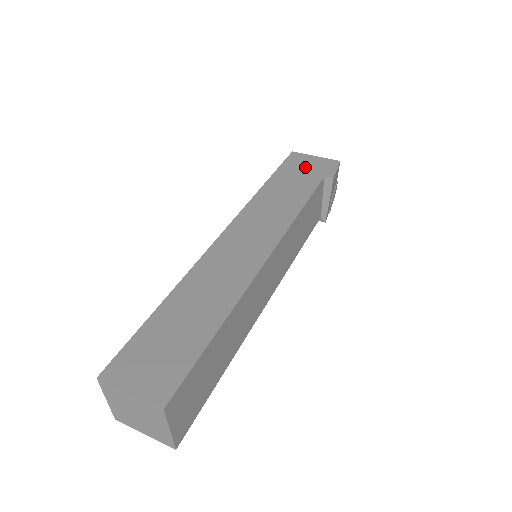
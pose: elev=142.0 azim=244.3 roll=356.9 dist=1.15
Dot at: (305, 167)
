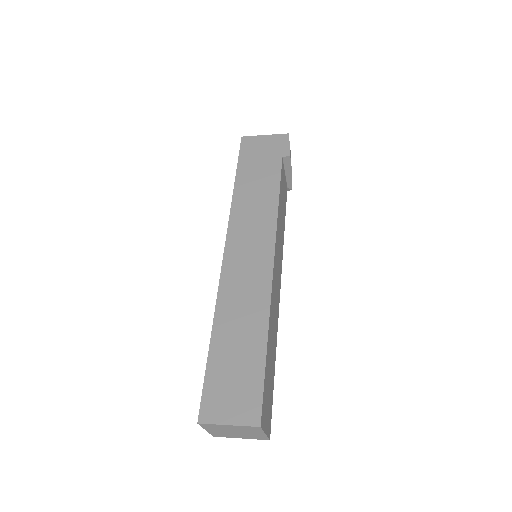
Dot at: (261, 152)
